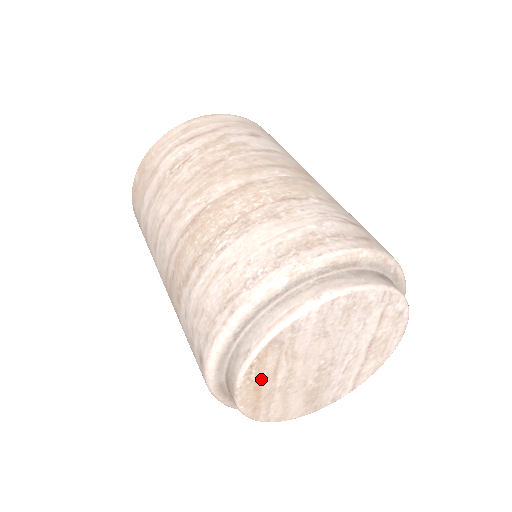
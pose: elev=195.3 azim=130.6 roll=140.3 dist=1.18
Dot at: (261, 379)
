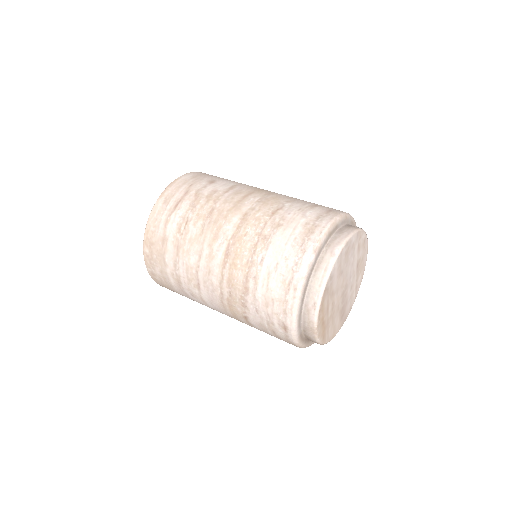
Dot at: (324, 316)
